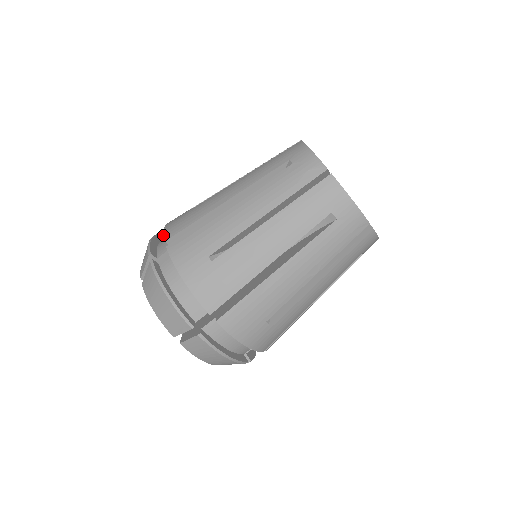
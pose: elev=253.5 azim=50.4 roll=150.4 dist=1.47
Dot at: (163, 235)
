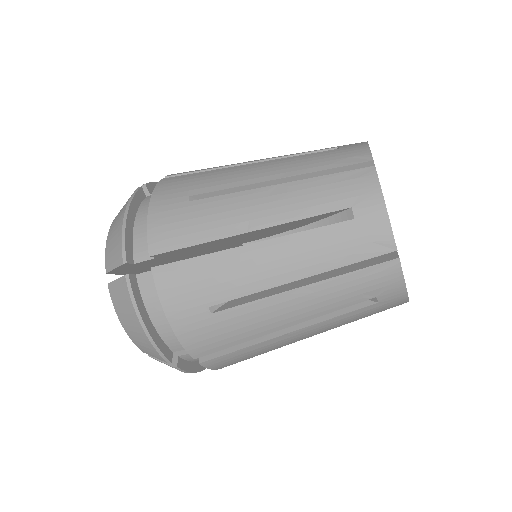
Dot at: (147, 241)
